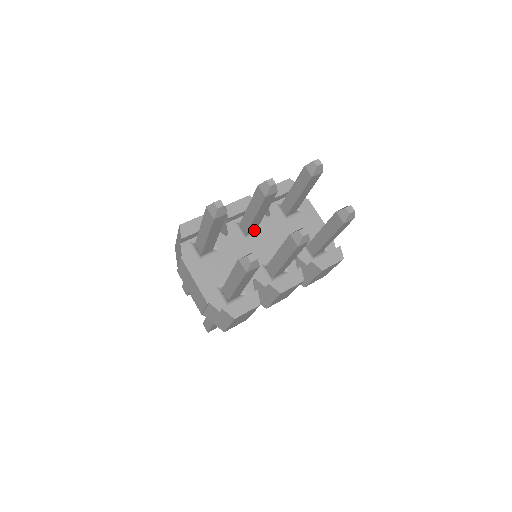
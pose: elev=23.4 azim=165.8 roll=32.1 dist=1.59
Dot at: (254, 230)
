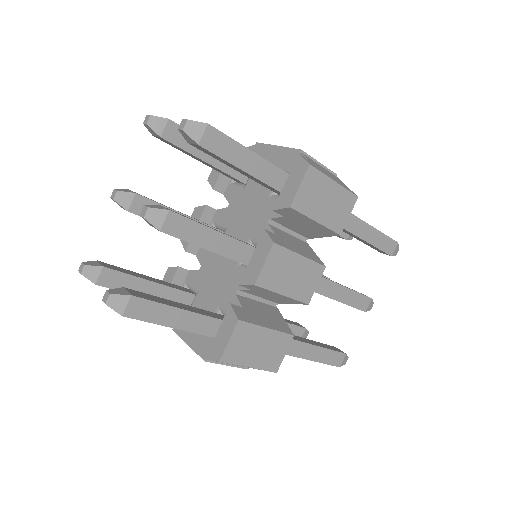
Dot at: occluded
